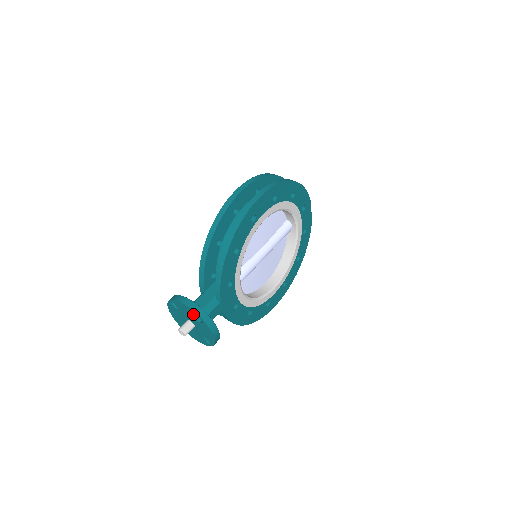
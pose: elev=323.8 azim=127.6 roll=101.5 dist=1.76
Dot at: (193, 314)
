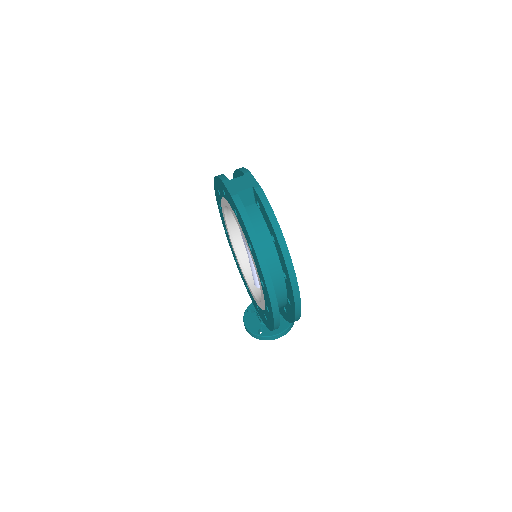
Dot at: occluded
